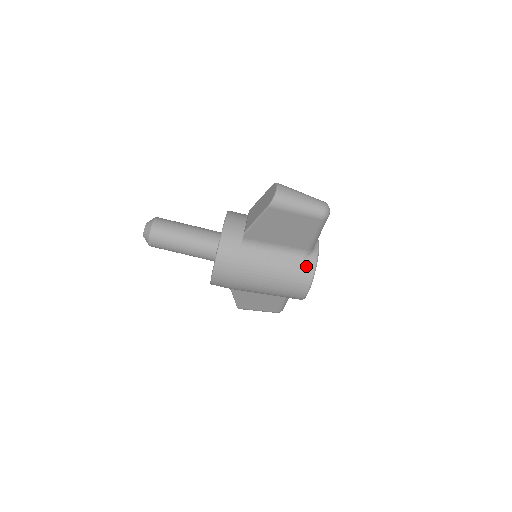
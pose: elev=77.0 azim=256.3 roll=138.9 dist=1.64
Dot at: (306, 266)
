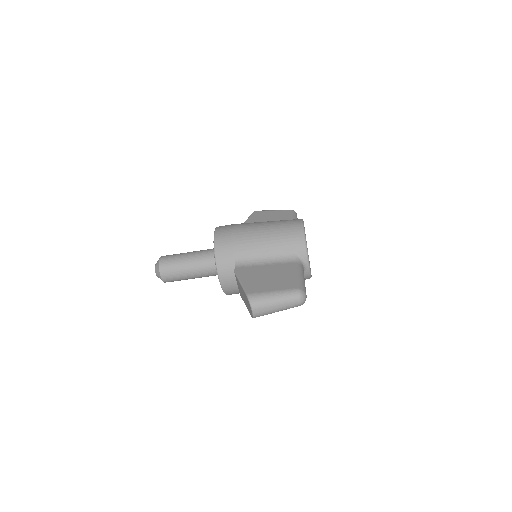
Dot at: occluded
